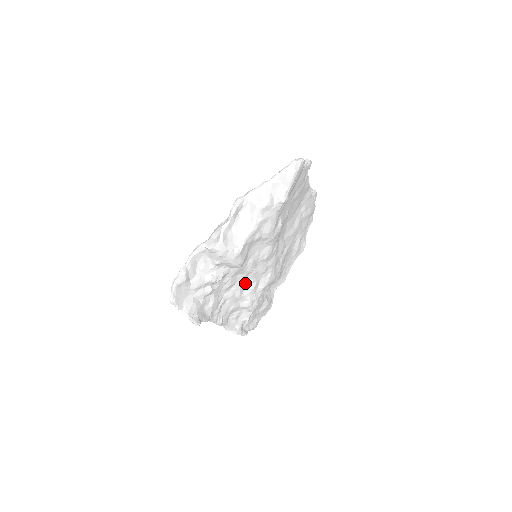
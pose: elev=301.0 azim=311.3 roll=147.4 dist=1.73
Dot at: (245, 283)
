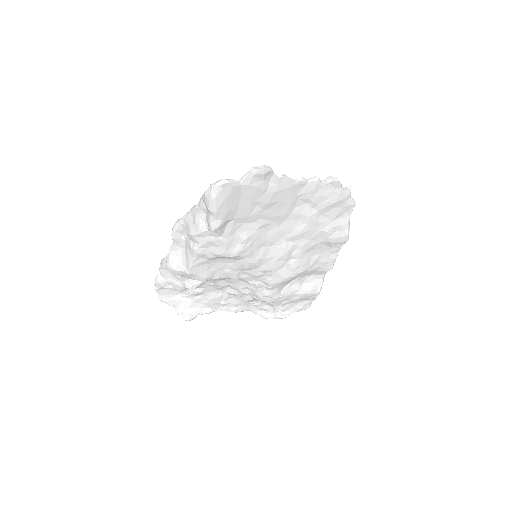
Dot at: (243, 284)
